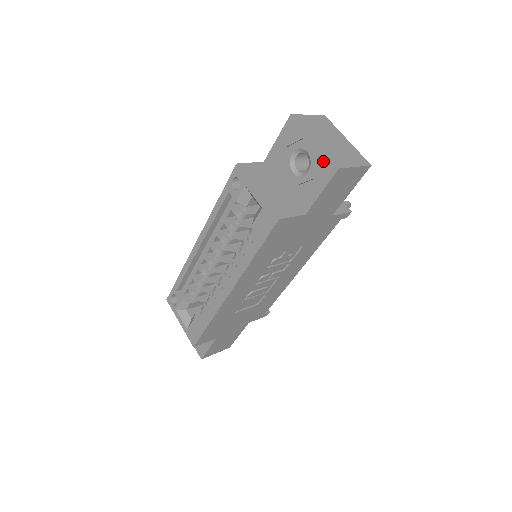
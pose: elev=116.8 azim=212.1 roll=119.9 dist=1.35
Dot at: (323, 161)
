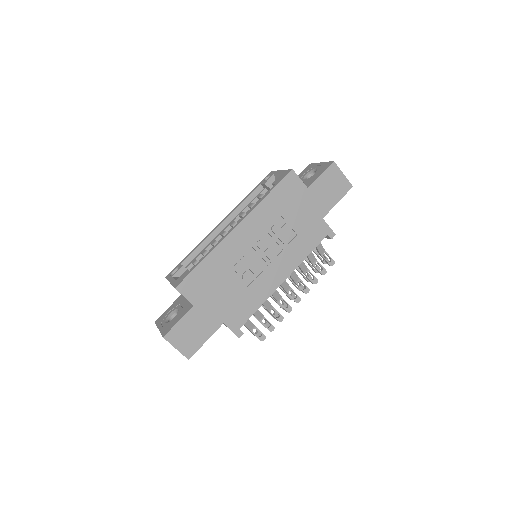
Dot at: (325, 164)
